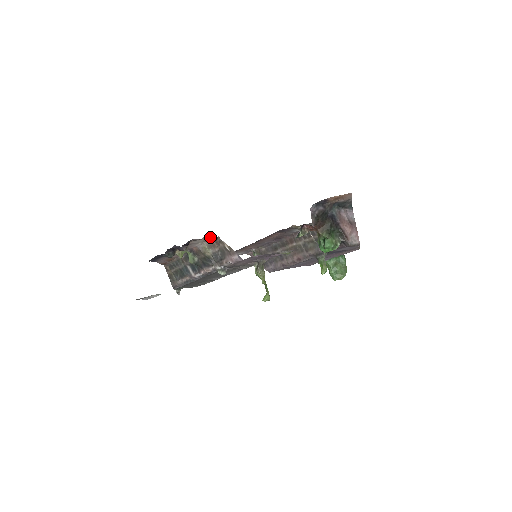
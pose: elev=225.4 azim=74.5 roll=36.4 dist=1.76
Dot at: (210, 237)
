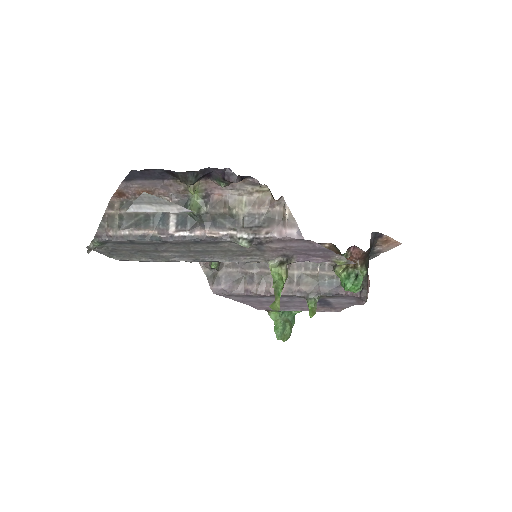
Dot at: (266, 191)
